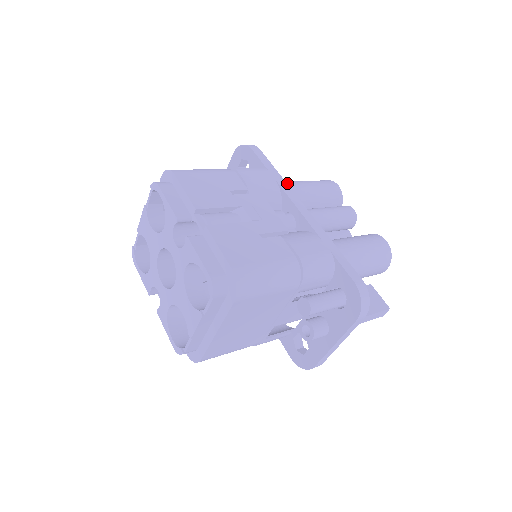
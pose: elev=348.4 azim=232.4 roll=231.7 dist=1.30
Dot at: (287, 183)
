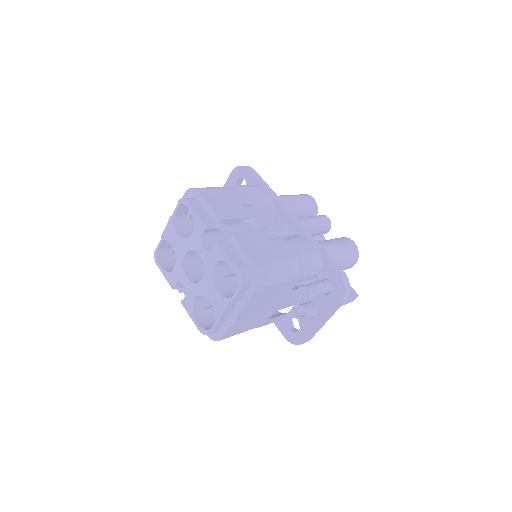
Dot at: occluded
